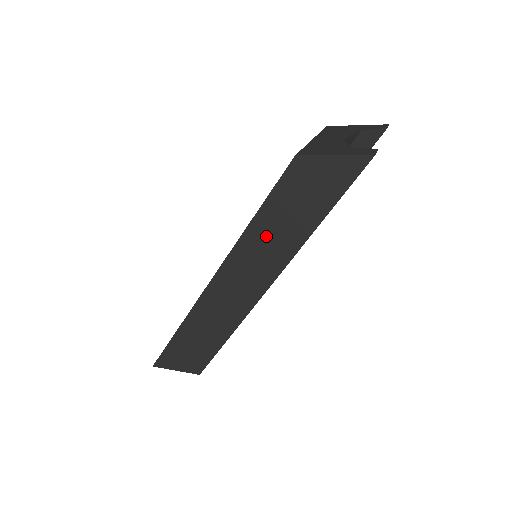
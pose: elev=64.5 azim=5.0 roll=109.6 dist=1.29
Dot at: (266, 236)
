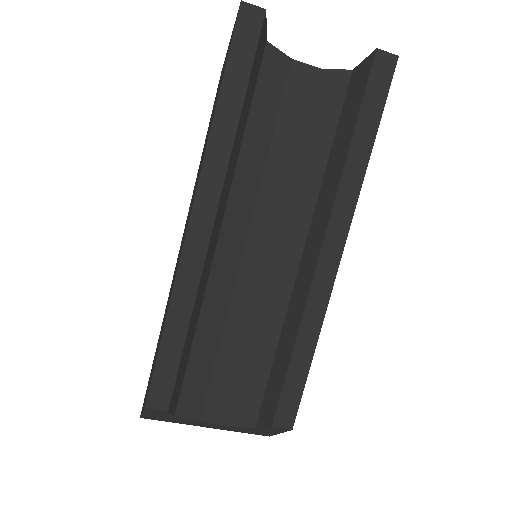
Dot at: occluded
